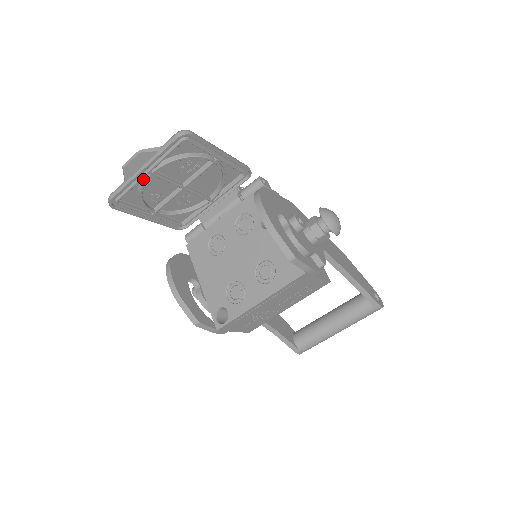
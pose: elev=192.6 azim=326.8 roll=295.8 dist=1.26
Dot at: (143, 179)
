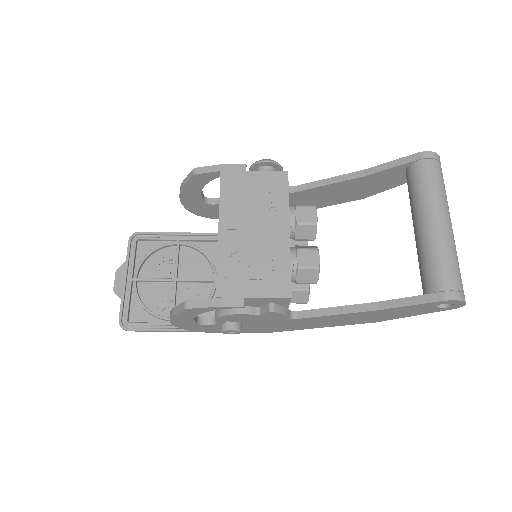
Dot at: (134, 291)
